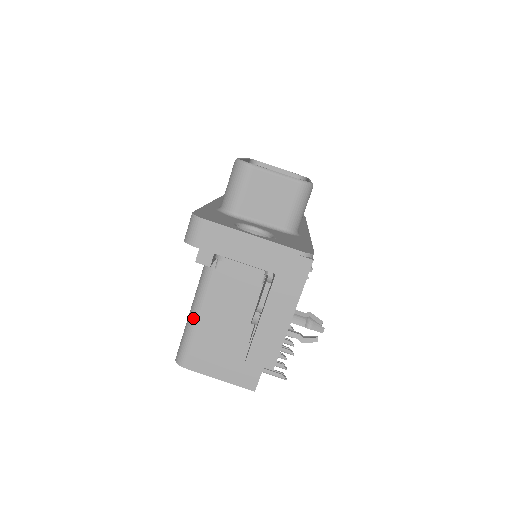
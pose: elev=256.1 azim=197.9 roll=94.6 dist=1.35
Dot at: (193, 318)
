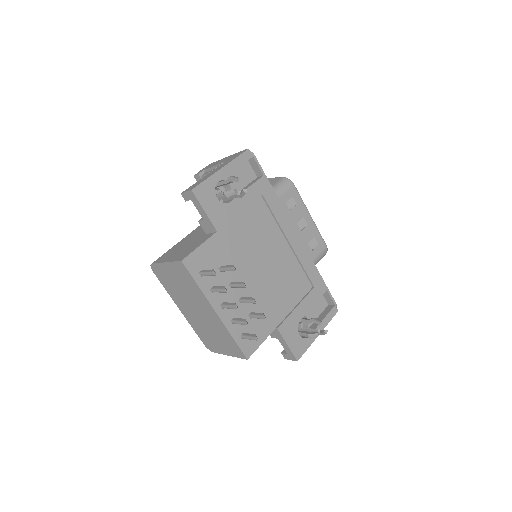
Dot at: occluded
